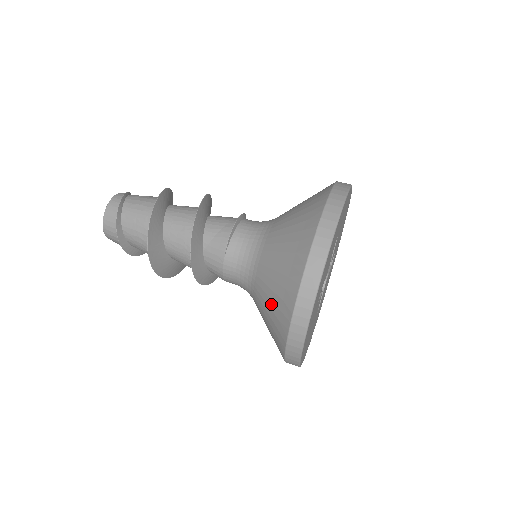
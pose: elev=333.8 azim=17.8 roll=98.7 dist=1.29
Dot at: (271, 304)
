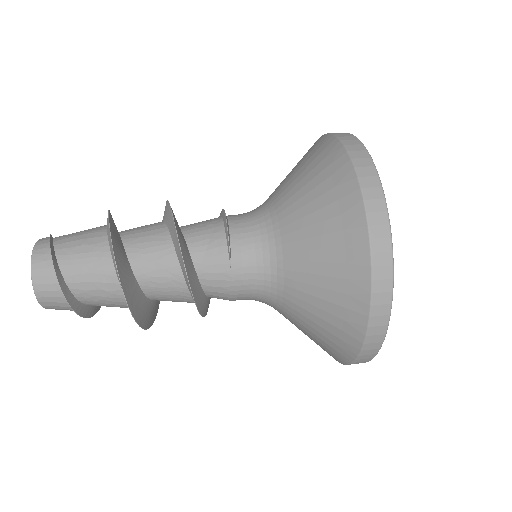
Dot at: (324, 305)
